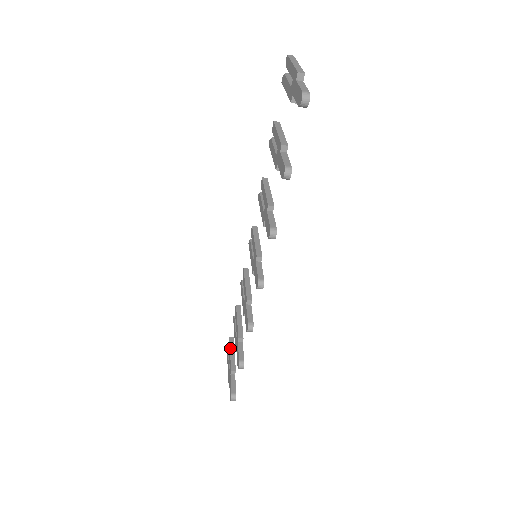
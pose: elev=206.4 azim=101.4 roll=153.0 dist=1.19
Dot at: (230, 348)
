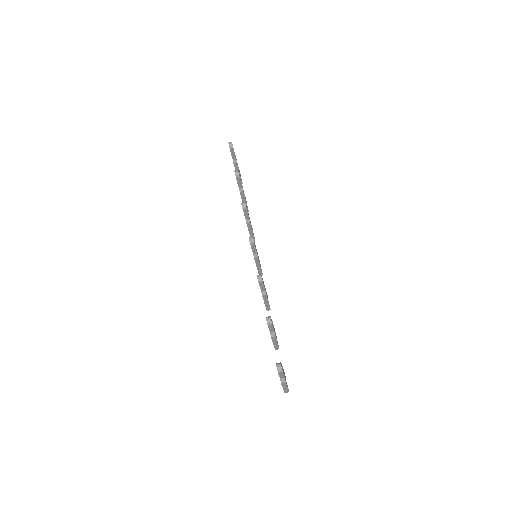
Dot at: occluded
